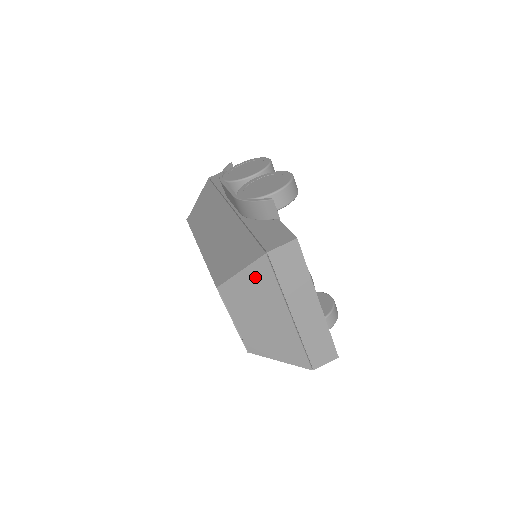
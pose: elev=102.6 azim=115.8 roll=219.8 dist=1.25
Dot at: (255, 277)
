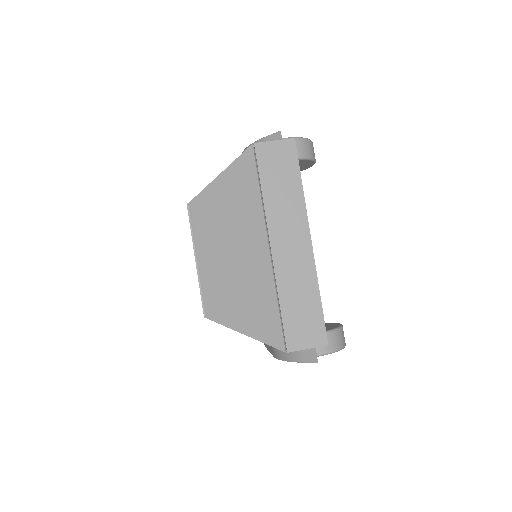
Dot at: (234, 183)
